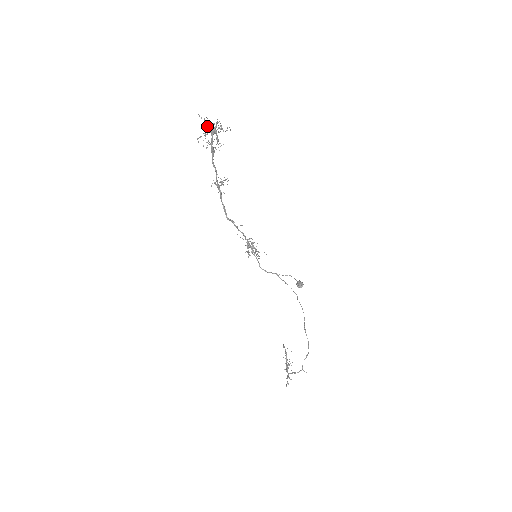
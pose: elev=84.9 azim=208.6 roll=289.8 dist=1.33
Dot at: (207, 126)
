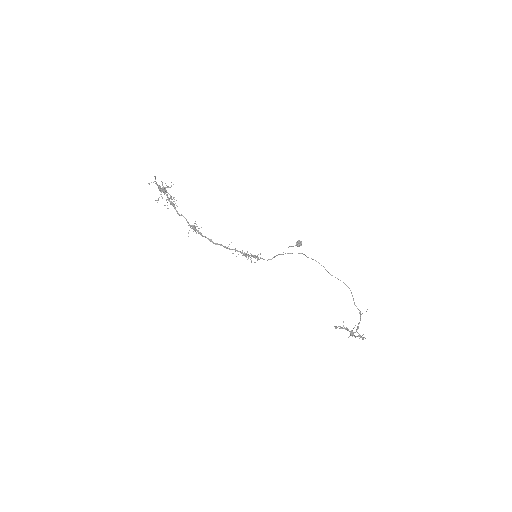
Dot at: (158, 186)
